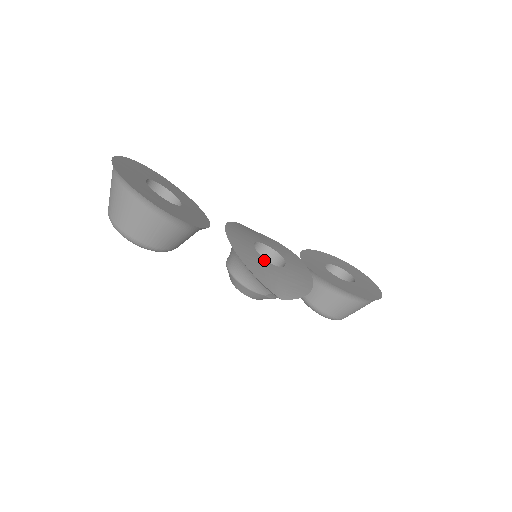
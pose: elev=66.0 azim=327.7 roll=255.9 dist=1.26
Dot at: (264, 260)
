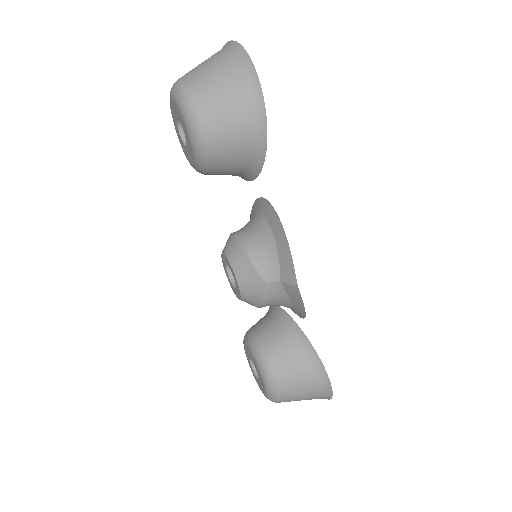
Dot at: occluded
